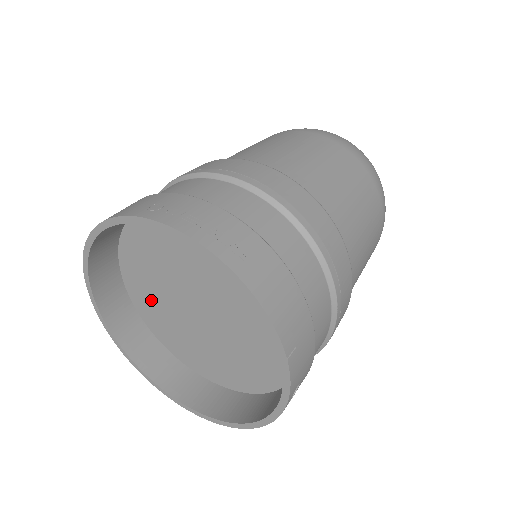
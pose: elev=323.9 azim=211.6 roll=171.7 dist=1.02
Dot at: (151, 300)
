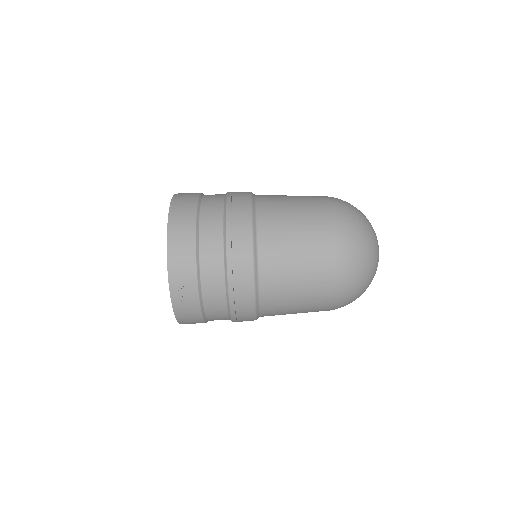
Dot at: occluded
